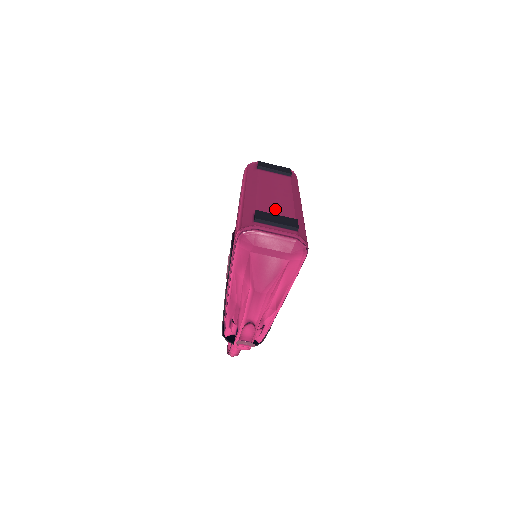
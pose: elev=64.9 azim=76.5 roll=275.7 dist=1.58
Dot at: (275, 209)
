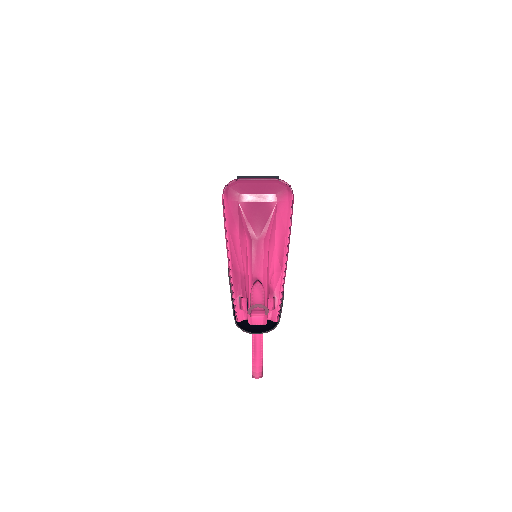
Dot at: occluded
